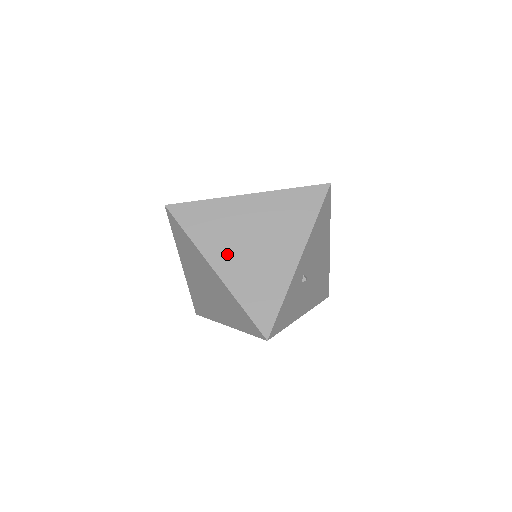
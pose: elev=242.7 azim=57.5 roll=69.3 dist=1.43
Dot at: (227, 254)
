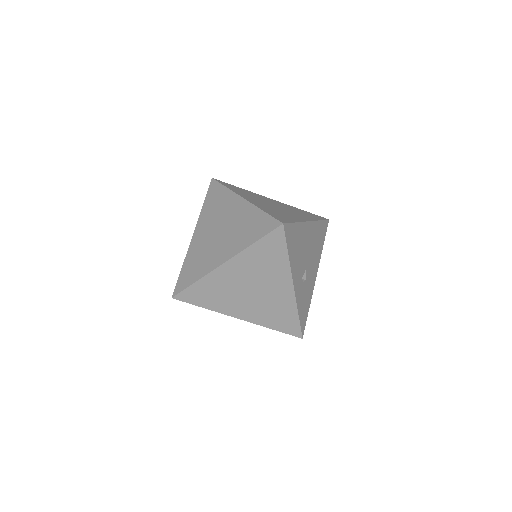
Dot at: (239, 307)
